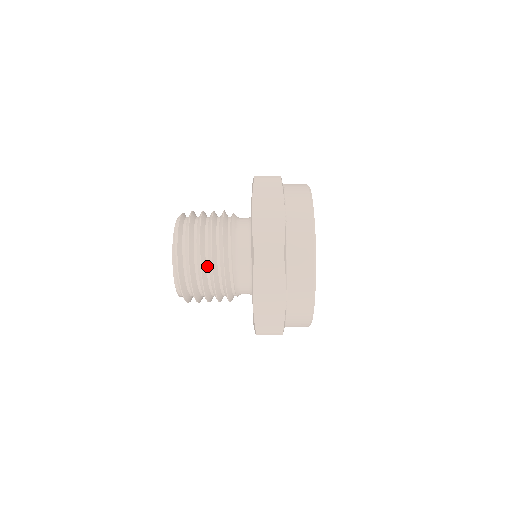
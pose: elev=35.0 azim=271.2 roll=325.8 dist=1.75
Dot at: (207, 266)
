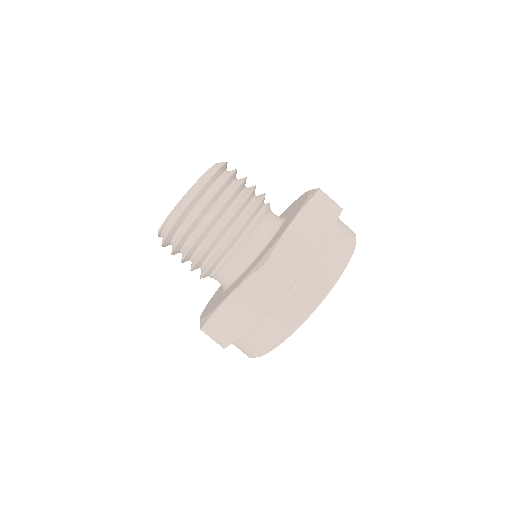
Dot at: (240, 195)
